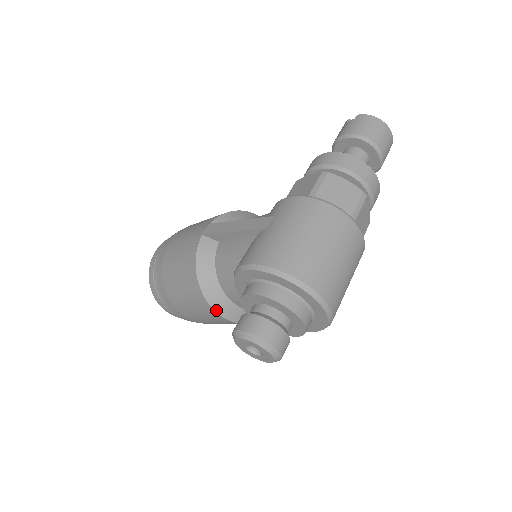
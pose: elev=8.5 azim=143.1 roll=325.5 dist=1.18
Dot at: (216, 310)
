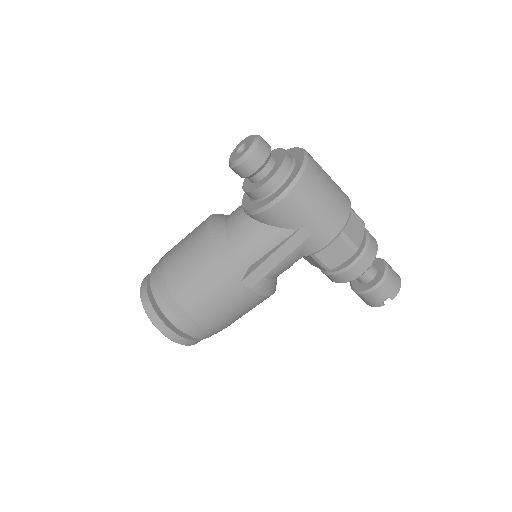
Dot at: (209, 222)
